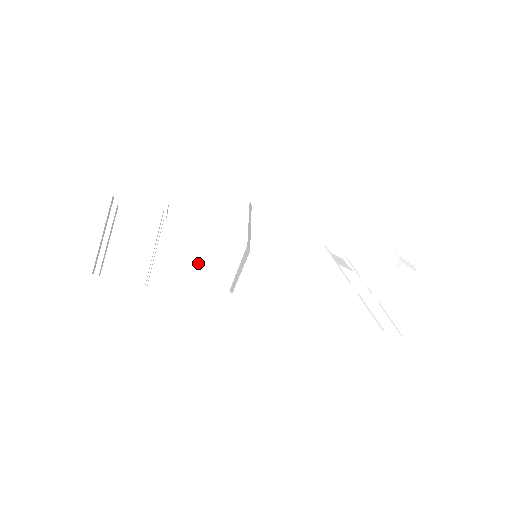
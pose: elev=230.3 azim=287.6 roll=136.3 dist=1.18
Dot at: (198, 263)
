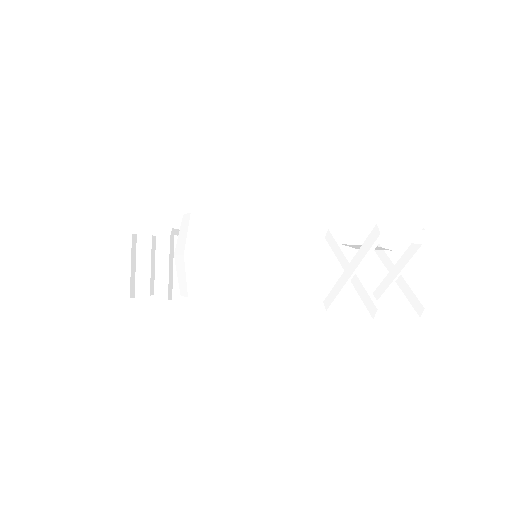
Dot at: (182, 279)
